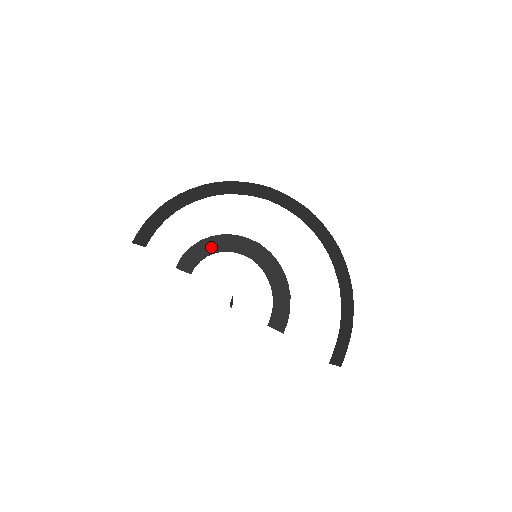
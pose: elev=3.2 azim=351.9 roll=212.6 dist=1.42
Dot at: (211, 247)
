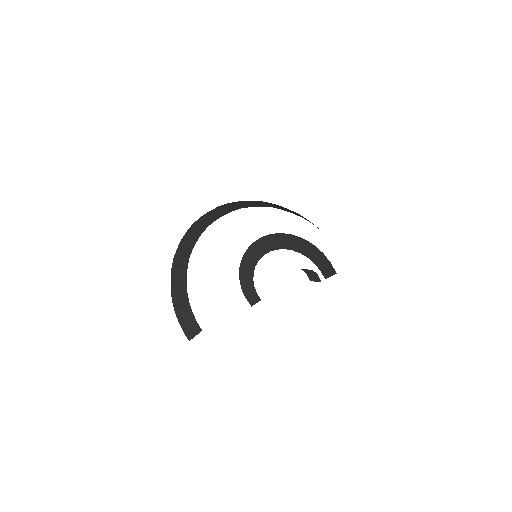
Dot at: (247, 273)
